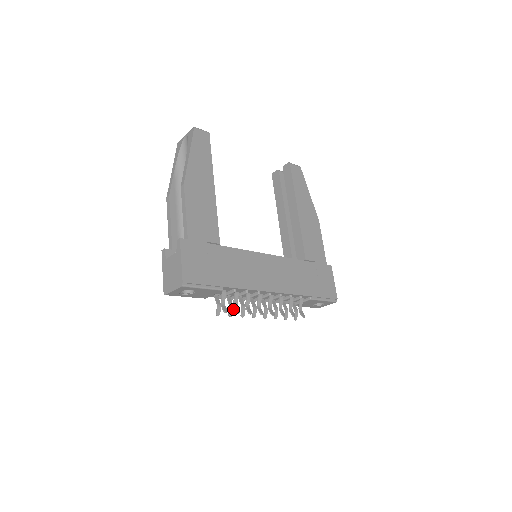
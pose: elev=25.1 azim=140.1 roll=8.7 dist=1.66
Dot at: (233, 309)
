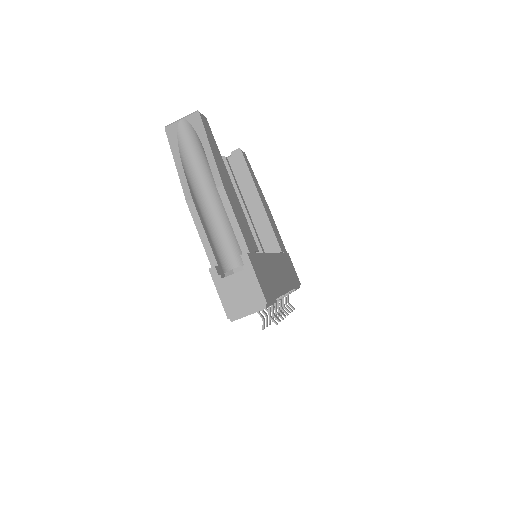
Dot at: occluded
